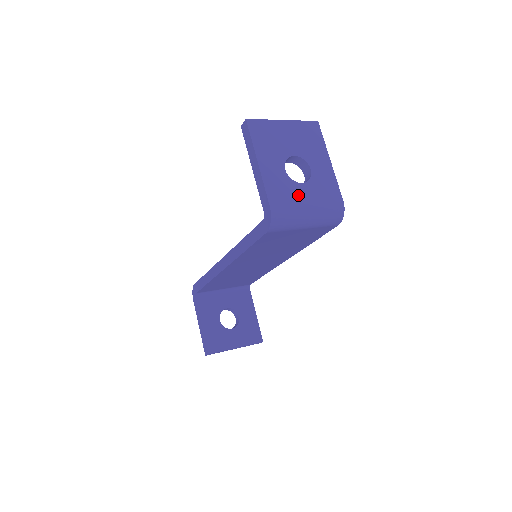
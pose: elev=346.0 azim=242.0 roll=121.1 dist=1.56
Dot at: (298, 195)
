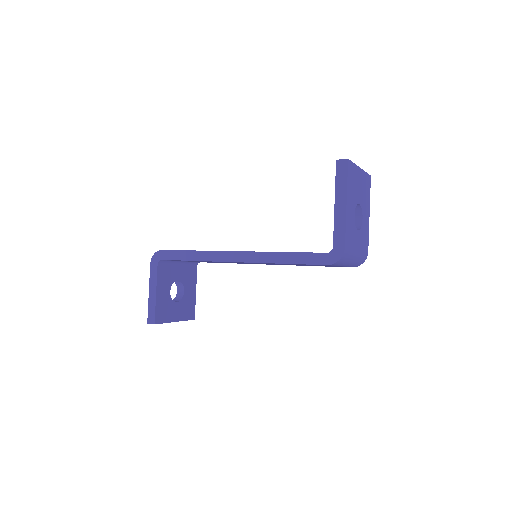
Dot at: (355, 241)
